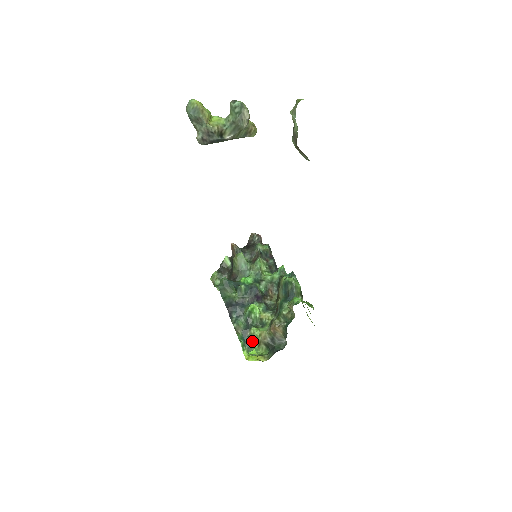
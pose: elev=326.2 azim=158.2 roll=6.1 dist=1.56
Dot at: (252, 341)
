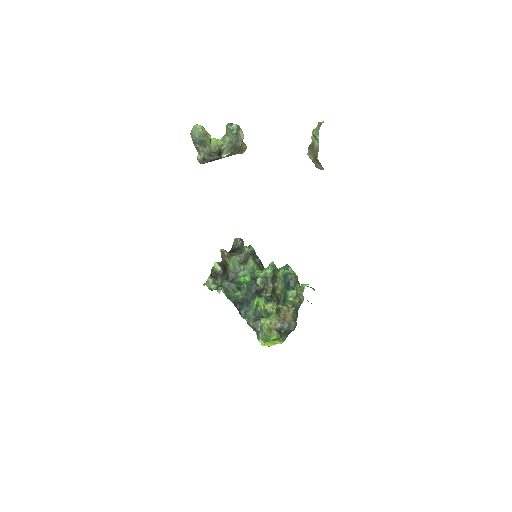
Dot at: (264, 330)
